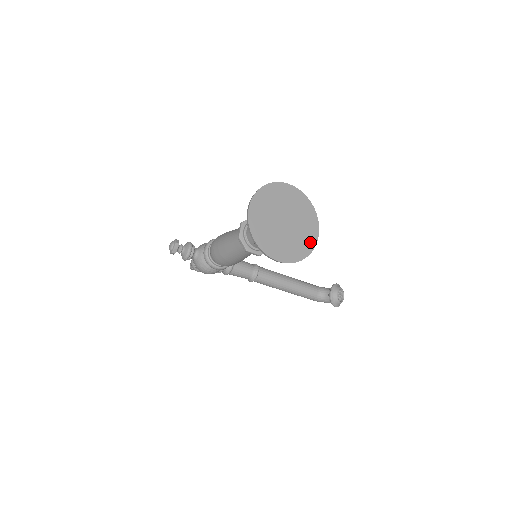
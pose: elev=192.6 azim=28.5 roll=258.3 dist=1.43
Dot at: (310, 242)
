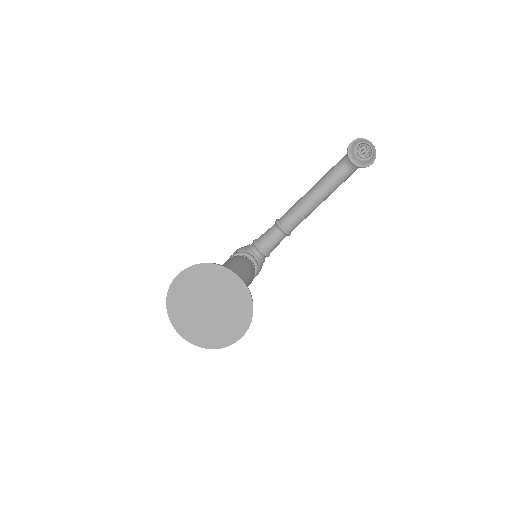
Dot at: (241, 292)
